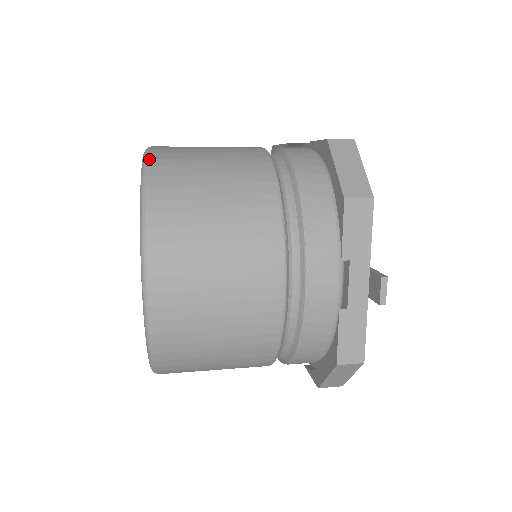
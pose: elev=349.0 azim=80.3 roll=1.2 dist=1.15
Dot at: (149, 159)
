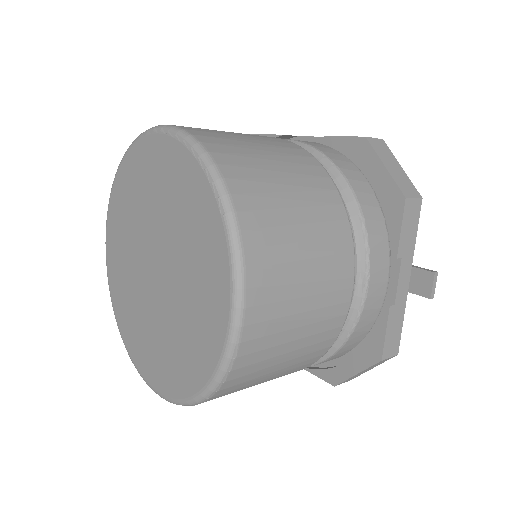
Dot at: (201, 142)
